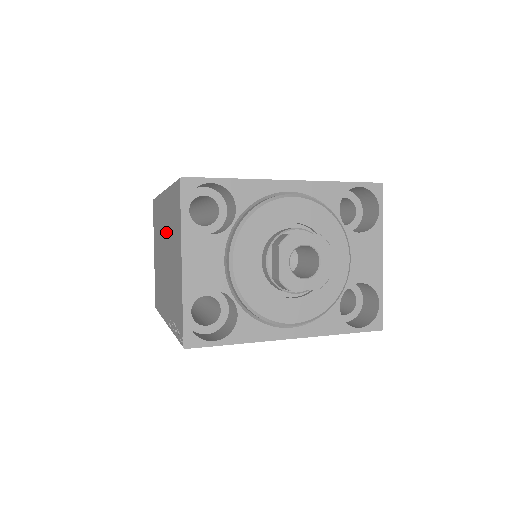
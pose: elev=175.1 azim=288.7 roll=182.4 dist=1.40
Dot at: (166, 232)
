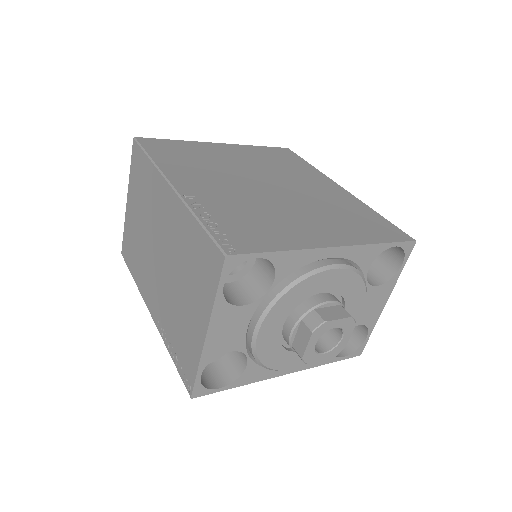
Dot at: (169, 240)
